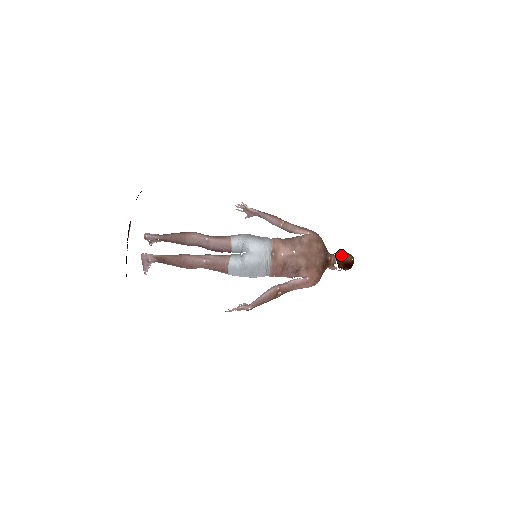
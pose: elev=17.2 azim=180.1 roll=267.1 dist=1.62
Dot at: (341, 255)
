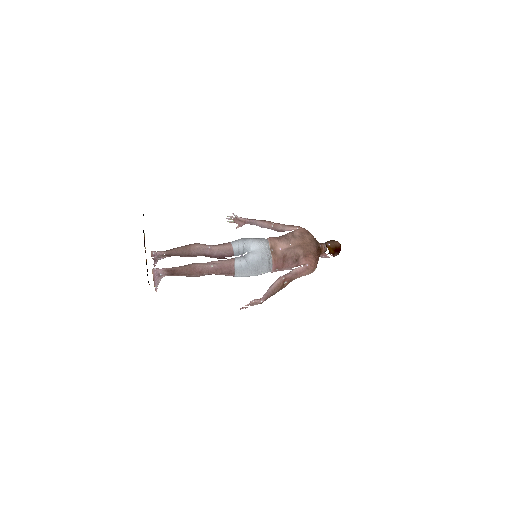
Dot at: (329, 242)
